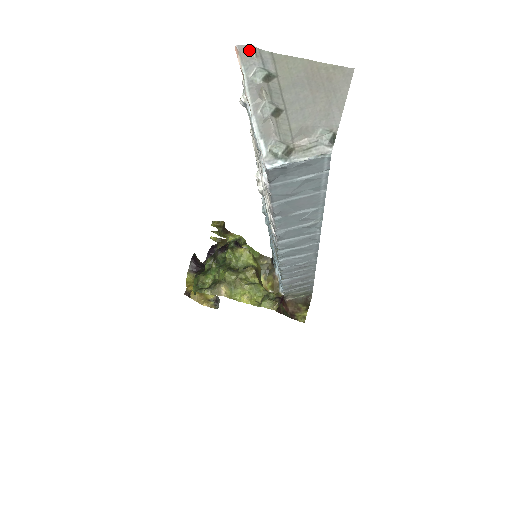
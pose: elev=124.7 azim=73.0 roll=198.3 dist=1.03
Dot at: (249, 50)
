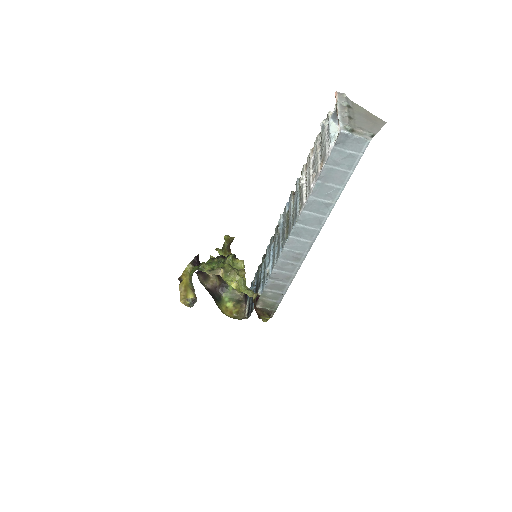
Dot at: (343, 94)
